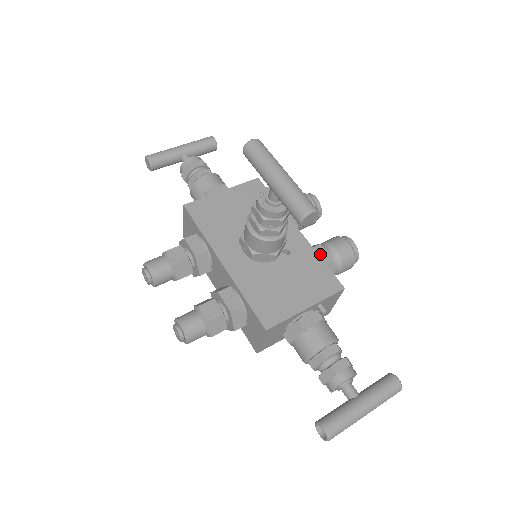
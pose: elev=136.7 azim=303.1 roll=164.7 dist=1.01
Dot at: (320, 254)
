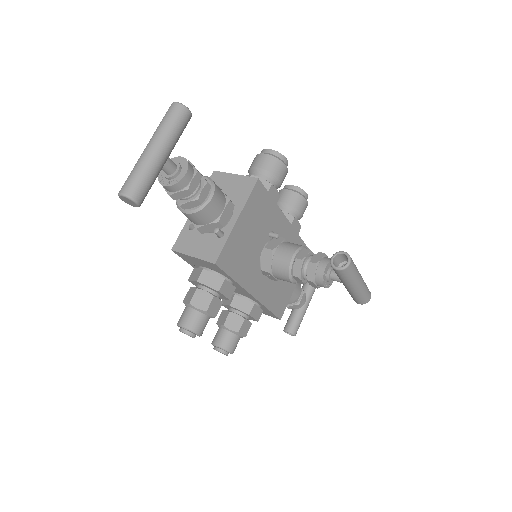
Dot at: (295, 228)
